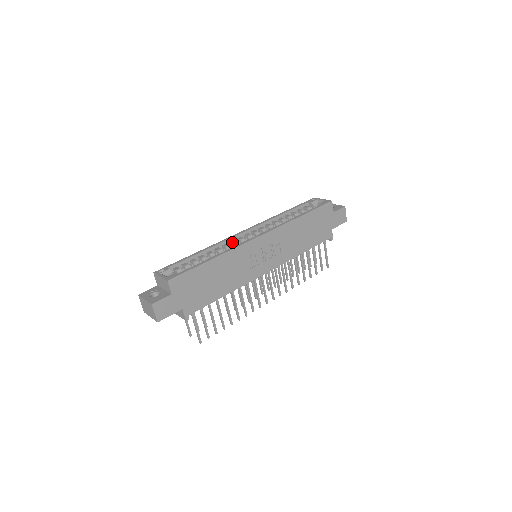
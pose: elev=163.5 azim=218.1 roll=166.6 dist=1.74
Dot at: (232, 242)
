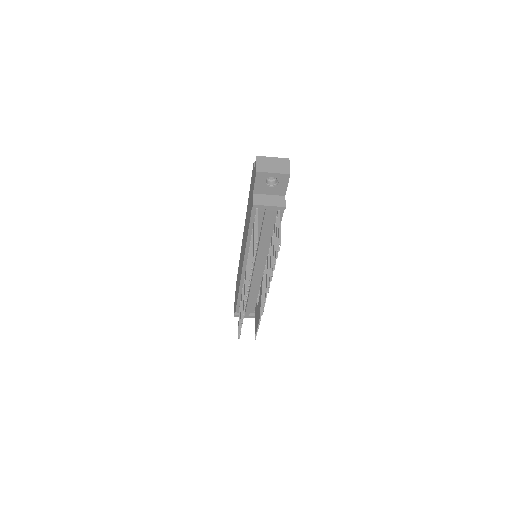
Dot at: occluded
